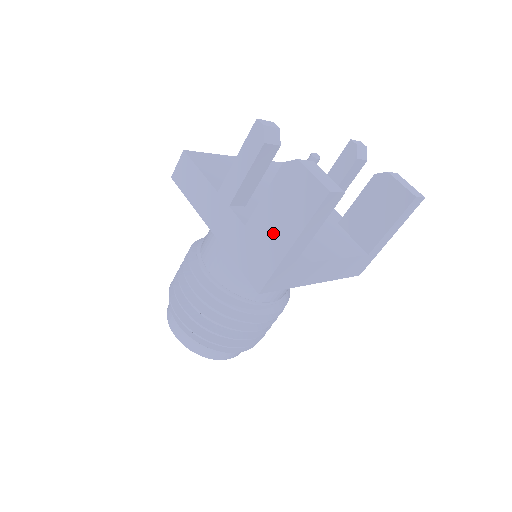
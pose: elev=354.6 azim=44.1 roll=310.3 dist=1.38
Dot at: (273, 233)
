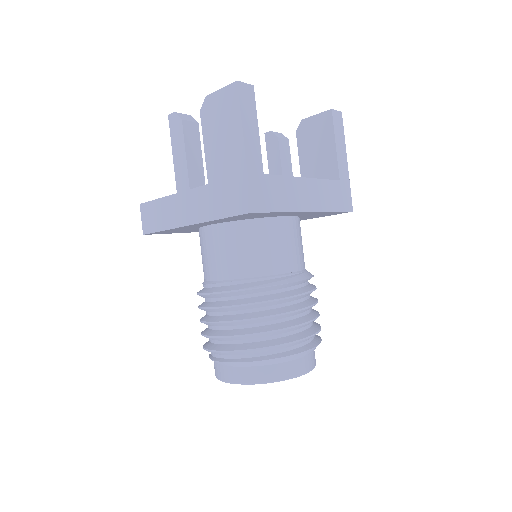
Dot at: (227, 158)
